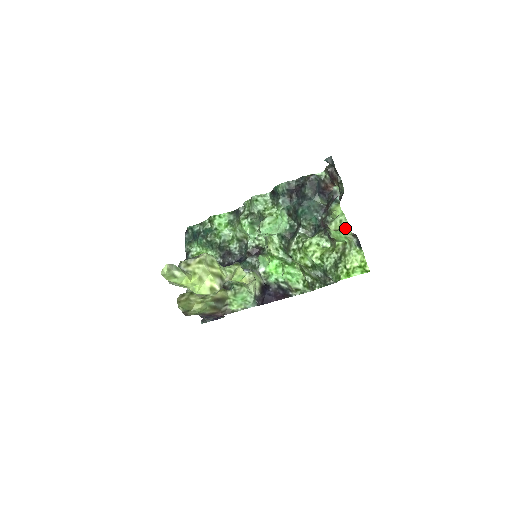
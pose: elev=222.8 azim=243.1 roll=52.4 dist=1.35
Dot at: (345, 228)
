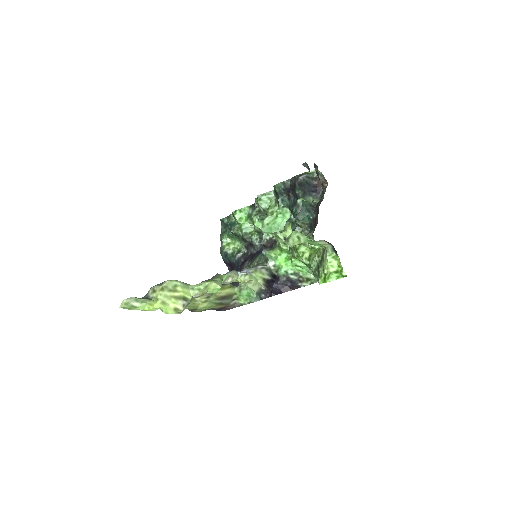
Dot at: (304, 243)
